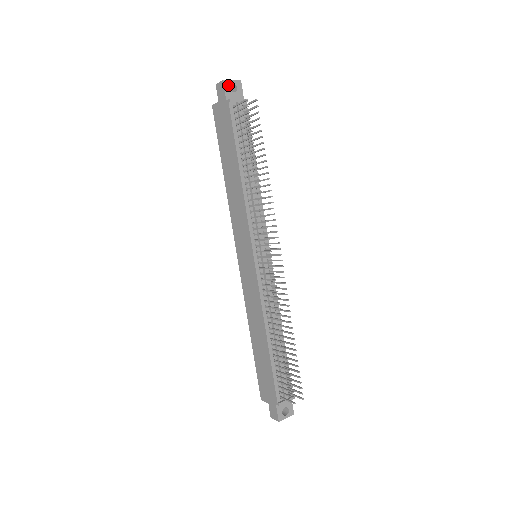
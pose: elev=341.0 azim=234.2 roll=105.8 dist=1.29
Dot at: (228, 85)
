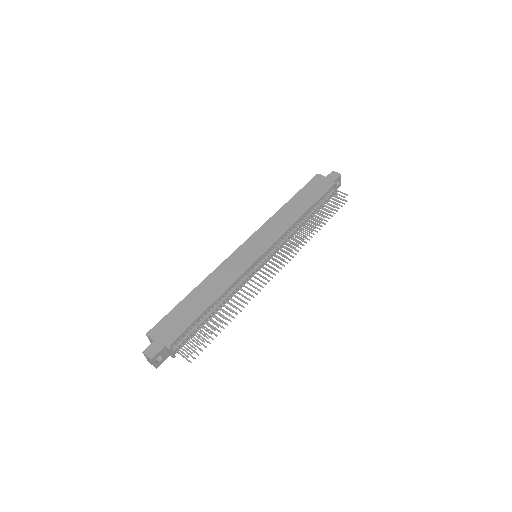
Dot at: (339, 179)
